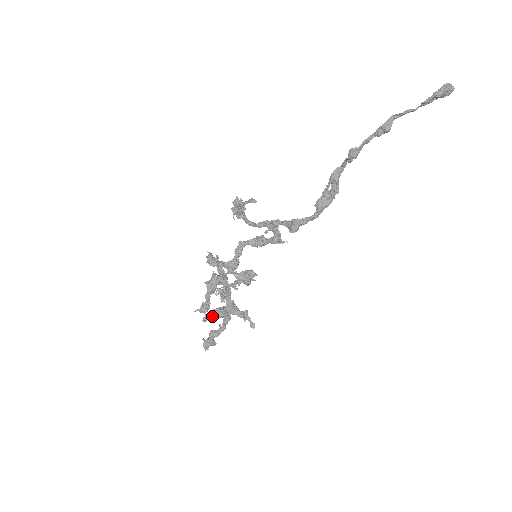
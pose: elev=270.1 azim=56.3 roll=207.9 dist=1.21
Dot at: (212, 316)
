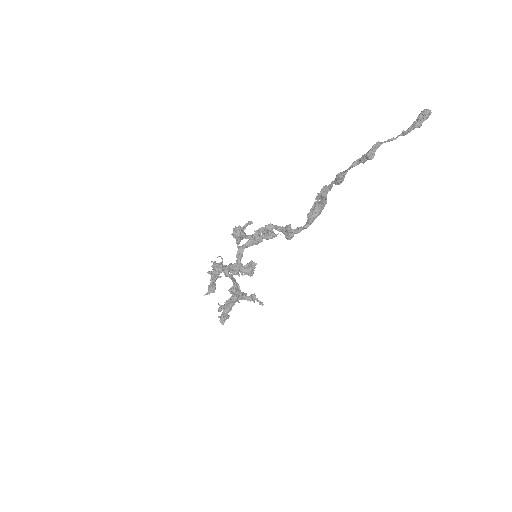
Dot at: (226, 306)
